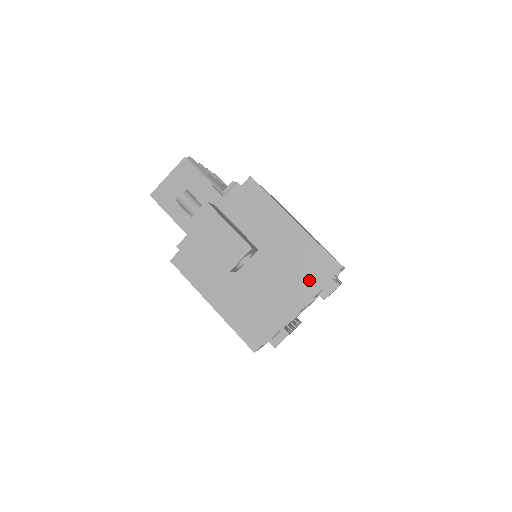
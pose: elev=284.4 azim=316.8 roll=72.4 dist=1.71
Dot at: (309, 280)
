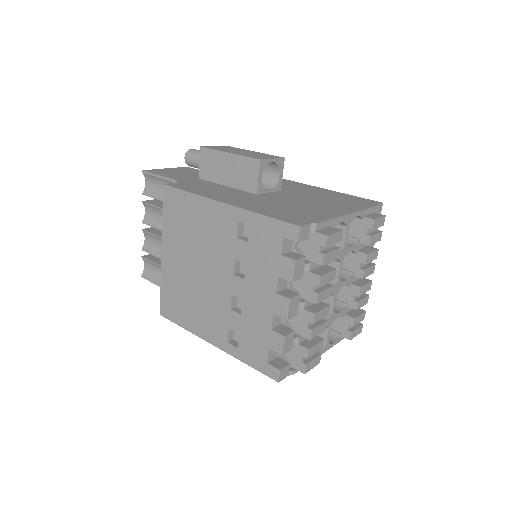
Dot at: (350, 204)
